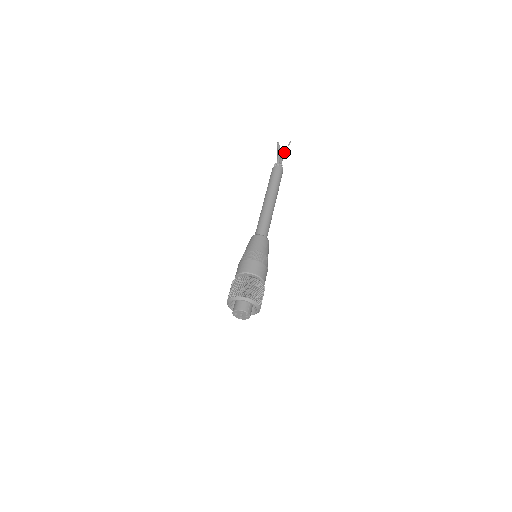
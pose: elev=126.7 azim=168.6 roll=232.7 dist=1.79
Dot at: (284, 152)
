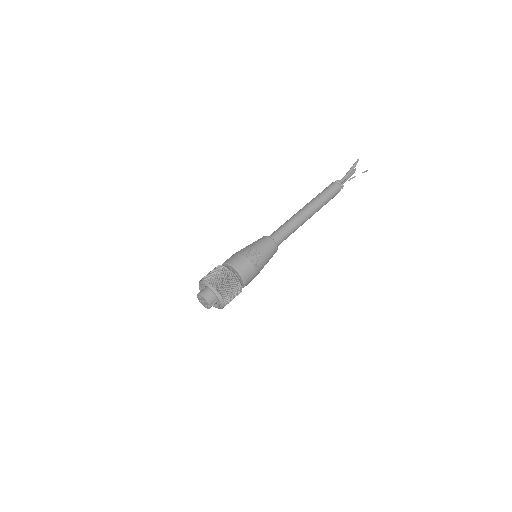
Dot at: (354, 172)
